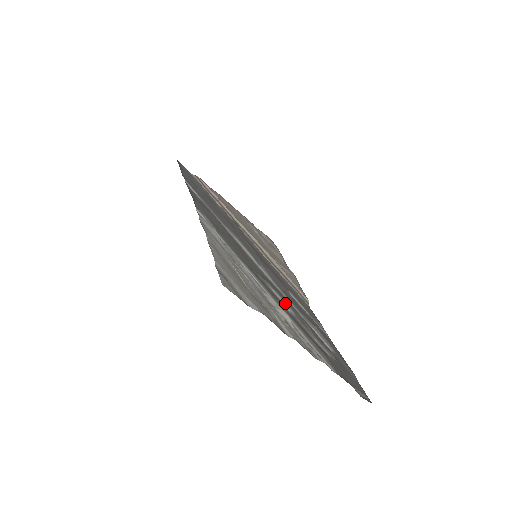
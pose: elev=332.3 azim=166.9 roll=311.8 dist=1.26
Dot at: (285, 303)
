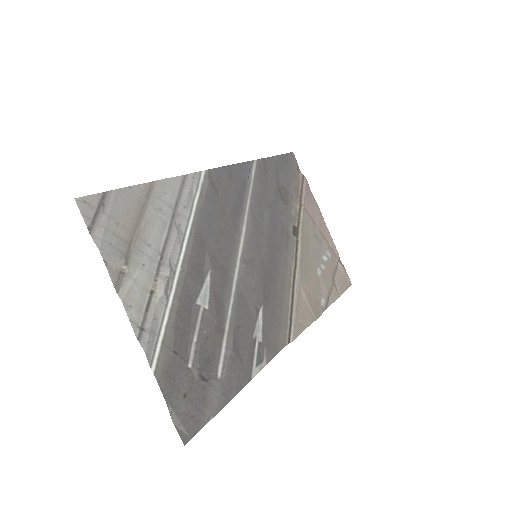
Dot at: (206, 296)
